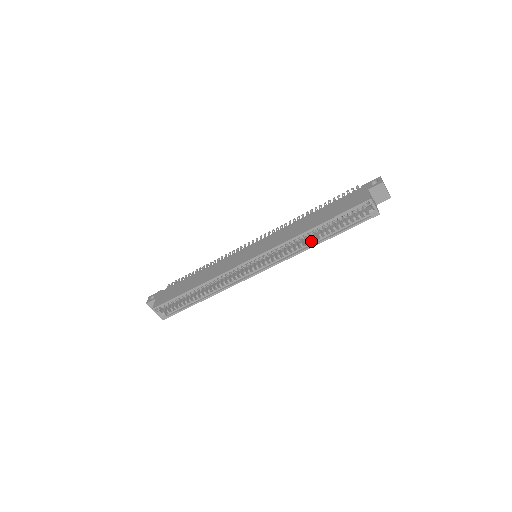
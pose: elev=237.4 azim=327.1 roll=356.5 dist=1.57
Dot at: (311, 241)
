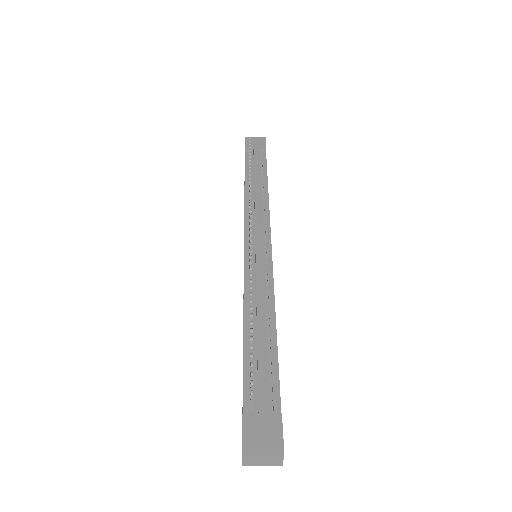
Dot at: occluded
